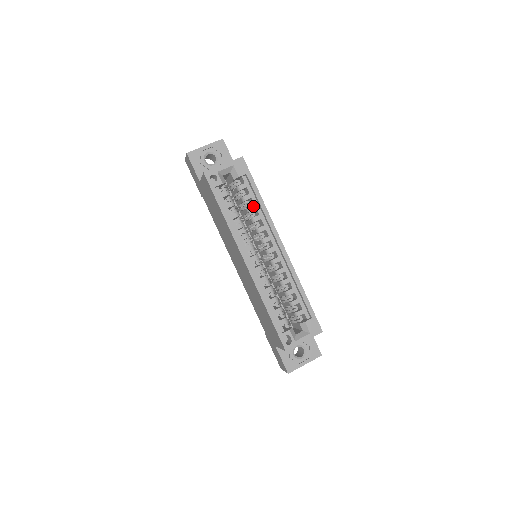
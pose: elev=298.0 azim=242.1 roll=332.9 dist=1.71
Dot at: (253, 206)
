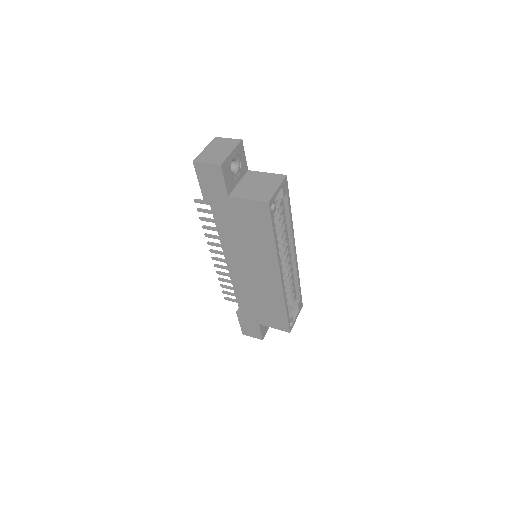
Dot at: (283, 221)
